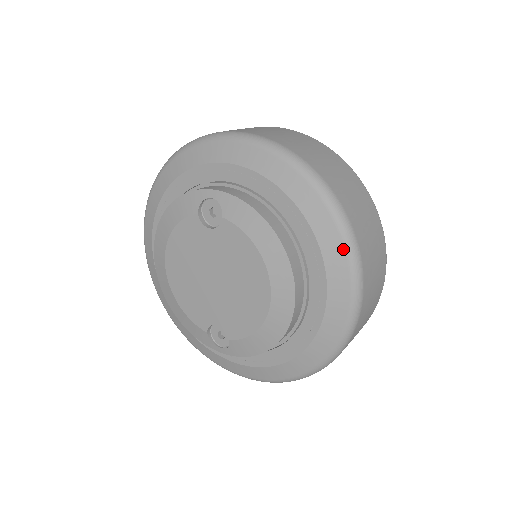
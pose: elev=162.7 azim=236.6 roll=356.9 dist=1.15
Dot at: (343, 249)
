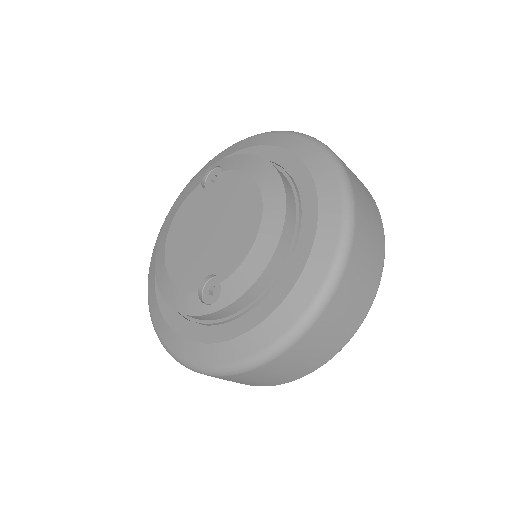
Dot at: (327, 161)
